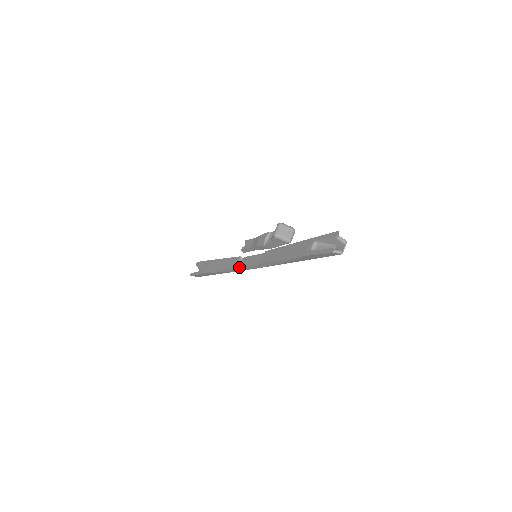
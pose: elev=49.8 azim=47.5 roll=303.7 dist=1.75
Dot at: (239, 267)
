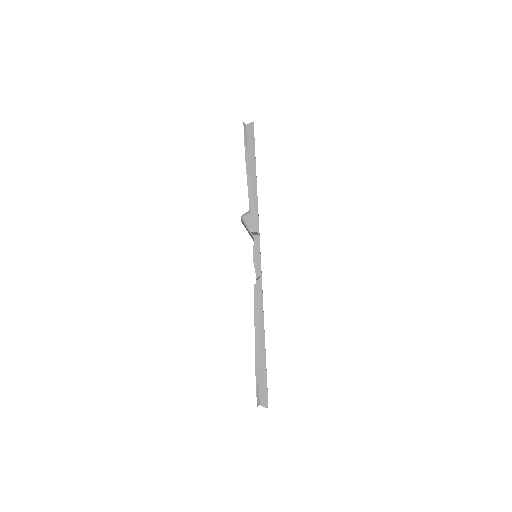
Dot at: occluded
